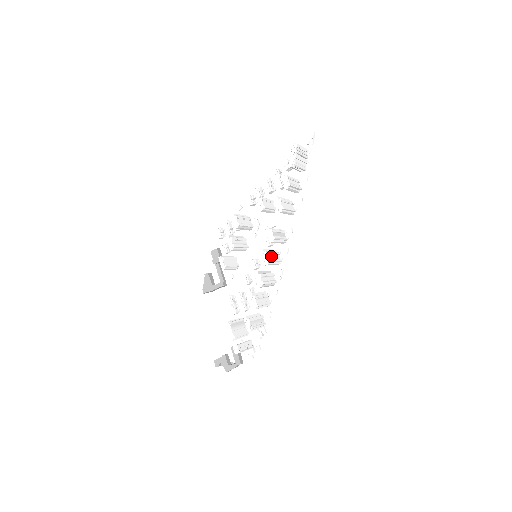
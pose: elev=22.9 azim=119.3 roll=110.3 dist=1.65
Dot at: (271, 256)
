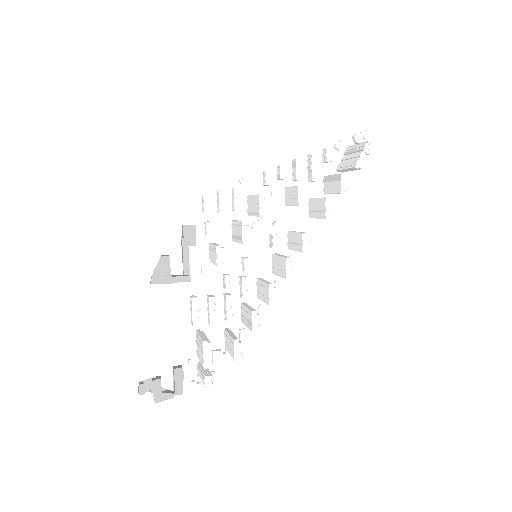
Dot at: occluded
